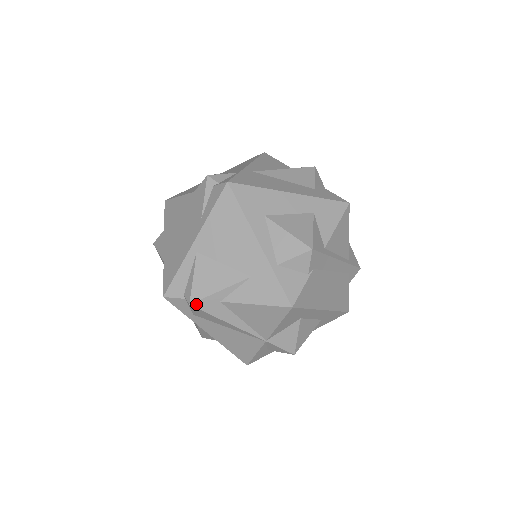
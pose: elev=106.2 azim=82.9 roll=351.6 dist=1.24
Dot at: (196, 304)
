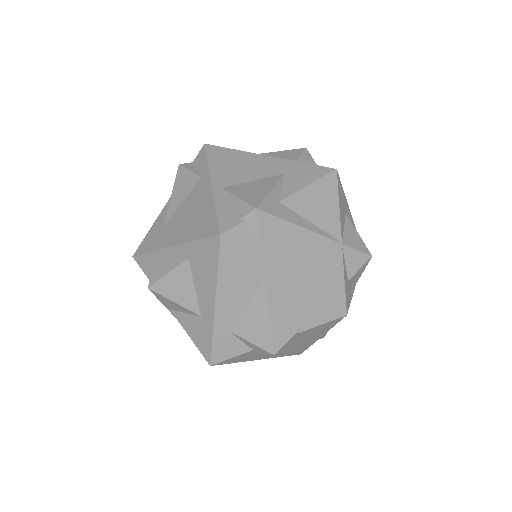
Dot at: (261, 207)
